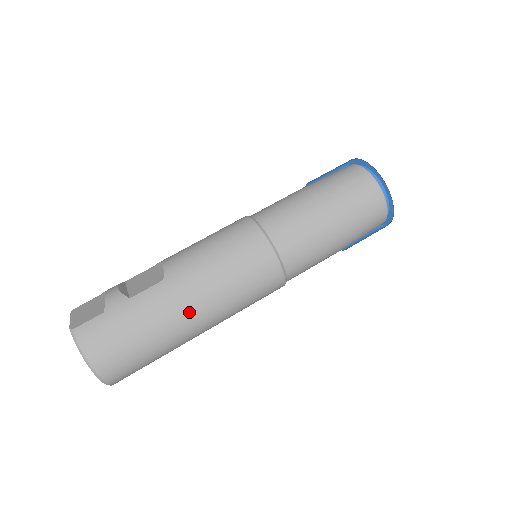
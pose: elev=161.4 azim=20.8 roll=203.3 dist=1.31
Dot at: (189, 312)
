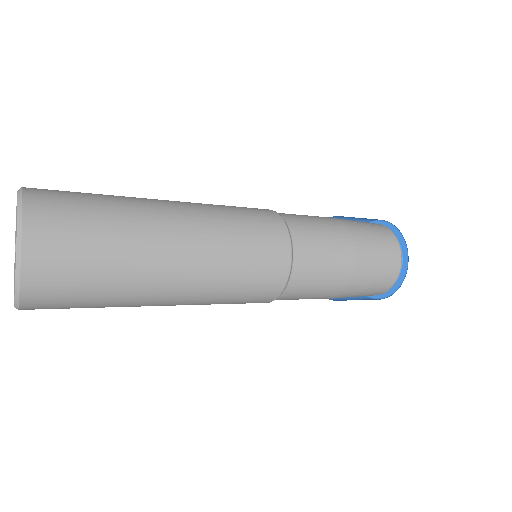
Dot at: (174, 221)
